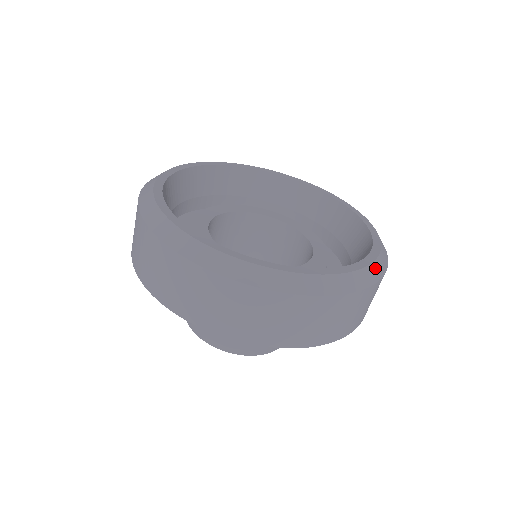
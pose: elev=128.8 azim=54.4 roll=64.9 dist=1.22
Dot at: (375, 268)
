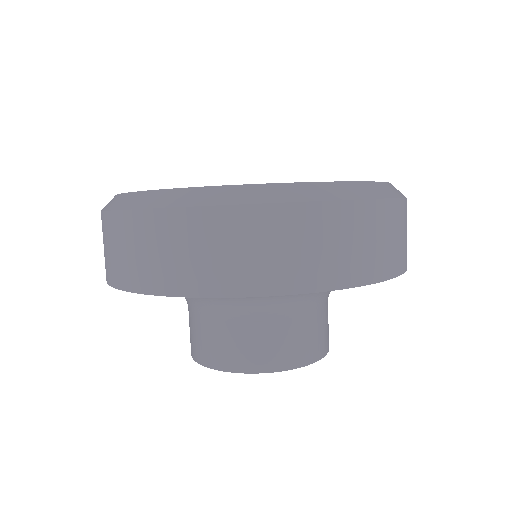
Dot at: occluded
